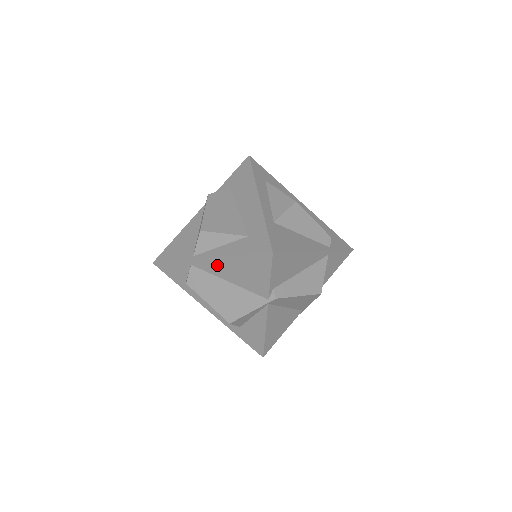
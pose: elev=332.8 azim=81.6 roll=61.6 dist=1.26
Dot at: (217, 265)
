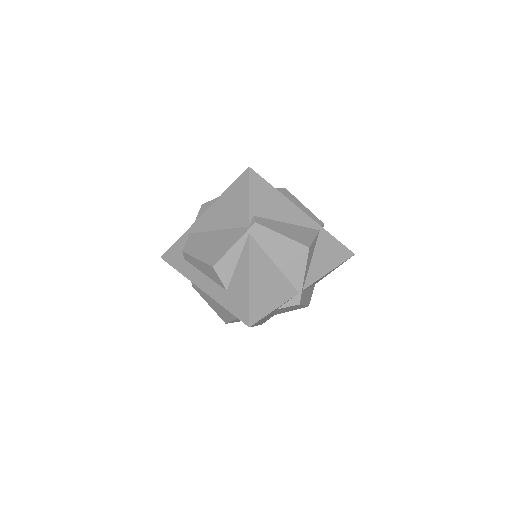
Dot at: (209, 217)
